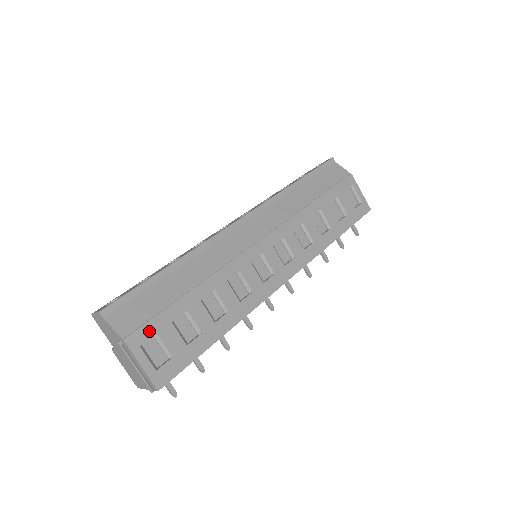
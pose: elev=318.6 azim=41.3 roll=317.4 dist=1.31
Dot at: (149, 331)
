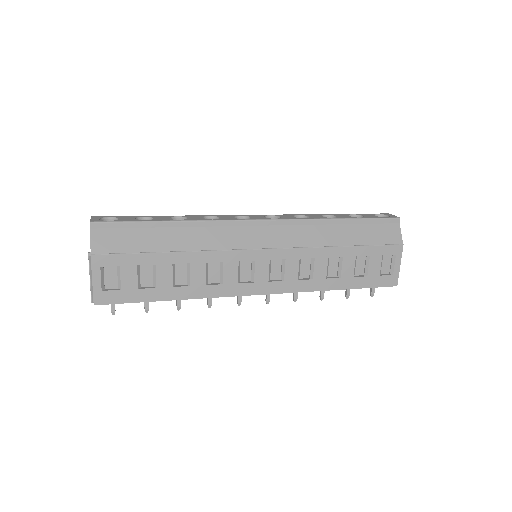
Dot at: (115, 261)
